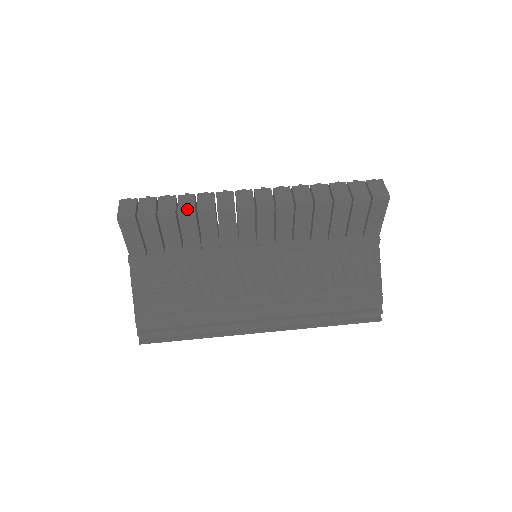
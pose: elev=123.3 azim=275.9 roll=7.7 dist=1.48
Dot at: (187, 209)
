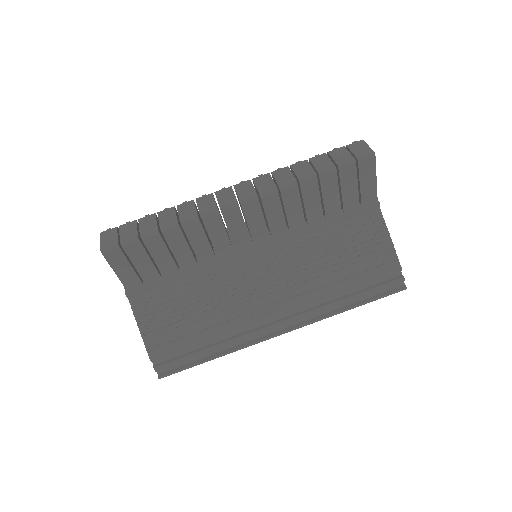
Dot at: (169, 223)
